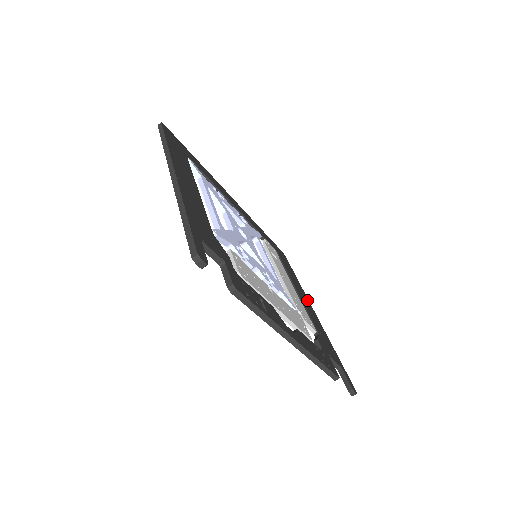
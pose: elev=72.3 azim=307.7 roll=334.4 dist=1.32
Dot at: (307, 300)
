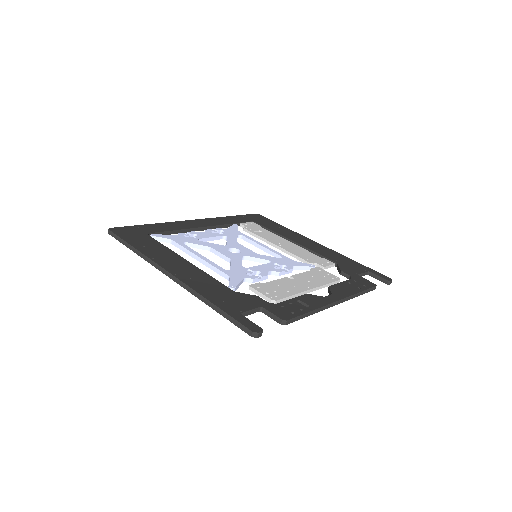
Dot at: (305, 239)
